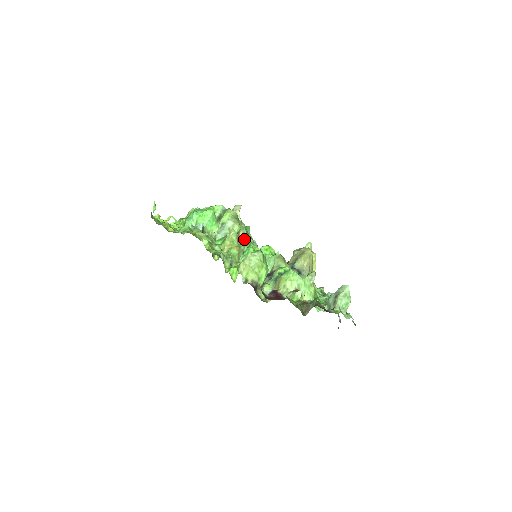
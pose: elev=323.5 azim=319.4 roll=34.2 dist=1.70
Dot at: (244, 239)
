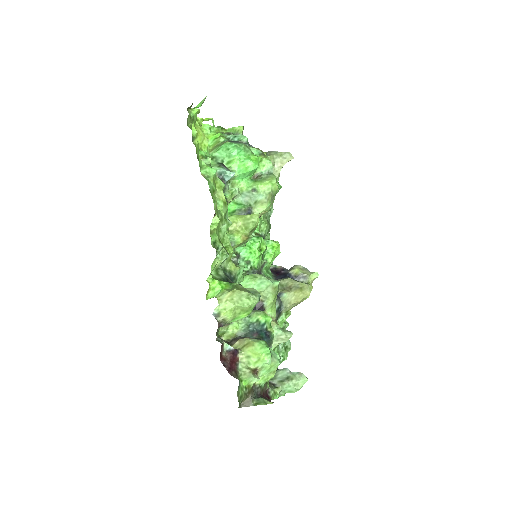
Dot at: occluded
